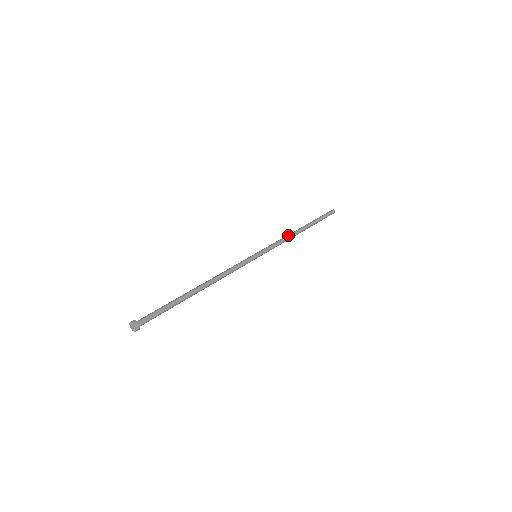
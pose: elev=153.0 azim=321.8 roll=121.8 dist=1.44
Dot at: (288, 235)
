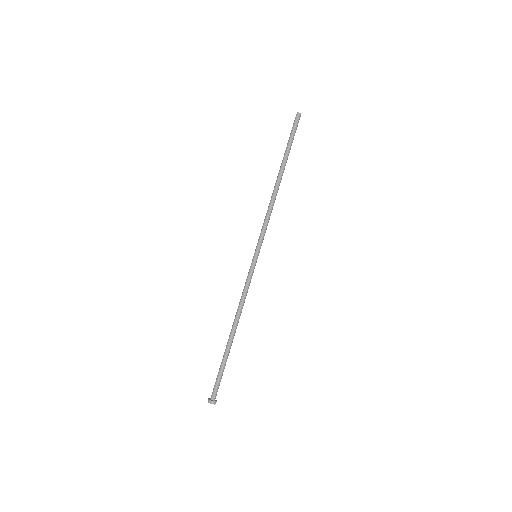
Dot at: (270, 202)
